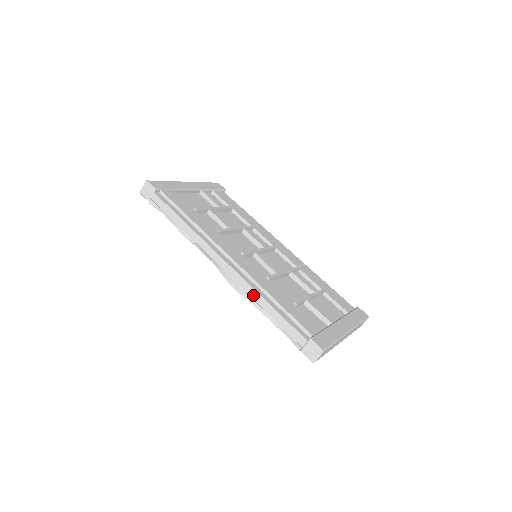
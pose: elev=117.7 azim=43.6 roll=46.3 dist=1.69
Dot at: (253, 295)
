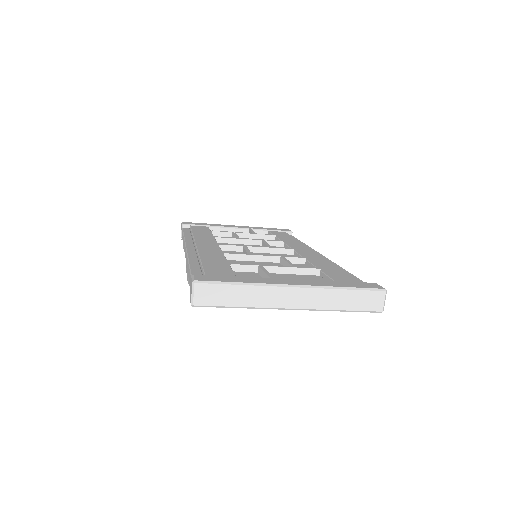
Dot at: (187, 264)
